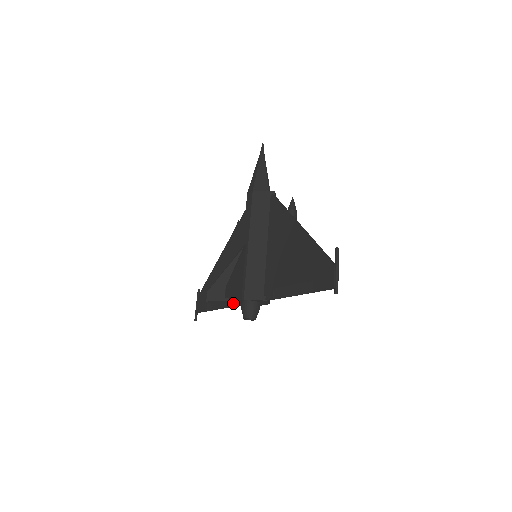
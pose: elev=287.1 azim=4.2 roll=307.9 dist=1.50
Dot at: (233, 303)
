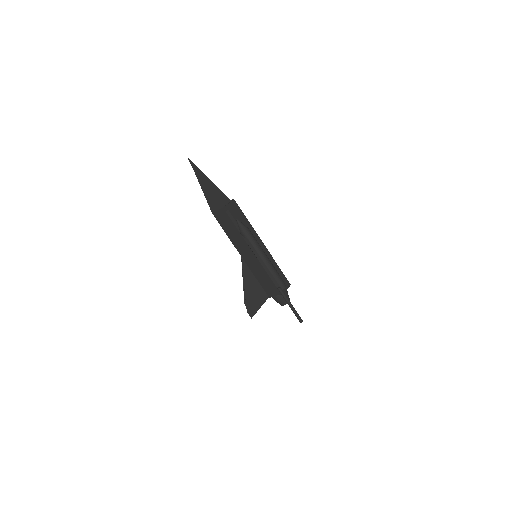
Dot at: occluded
